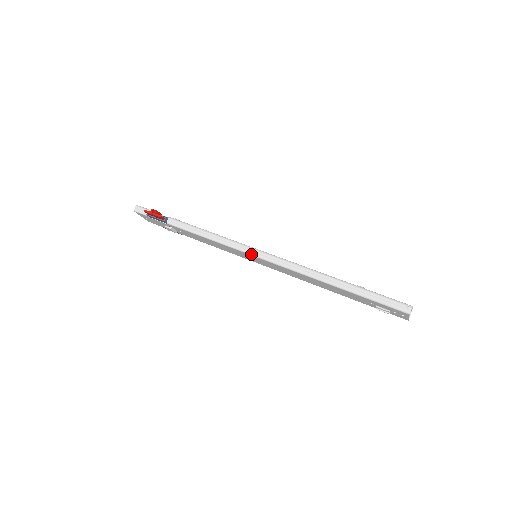
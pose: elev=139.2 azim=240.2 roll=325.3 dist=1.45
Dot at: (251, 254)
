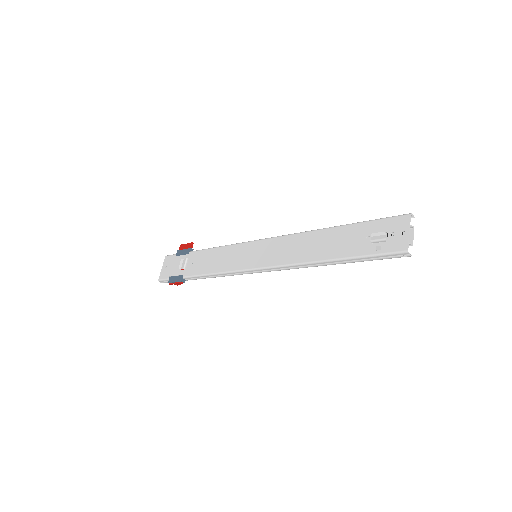
Dot at: (258, 240)
